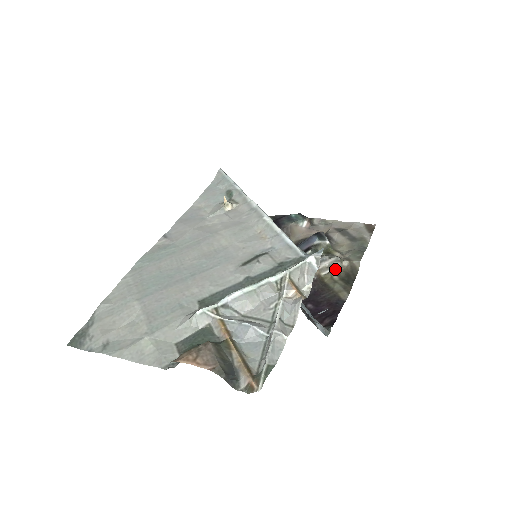
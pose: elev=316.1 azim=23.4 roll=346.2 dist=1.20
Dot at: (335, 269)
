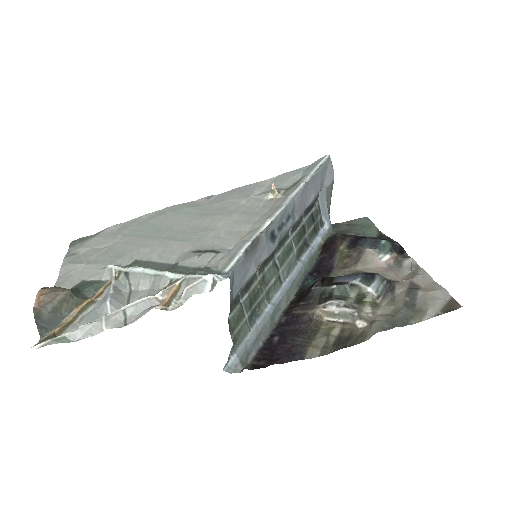
Dot at: (344, 322)
